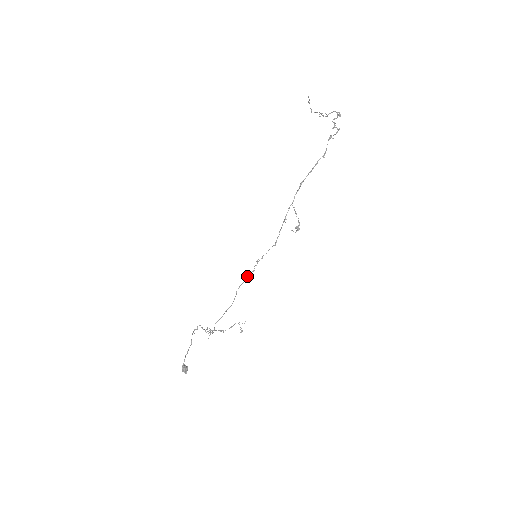
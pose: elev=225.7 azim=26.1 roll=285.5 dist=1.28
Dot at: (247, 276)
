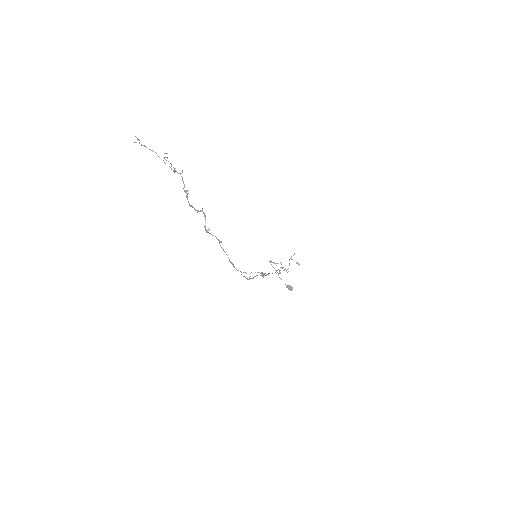
Dot at: occluded
